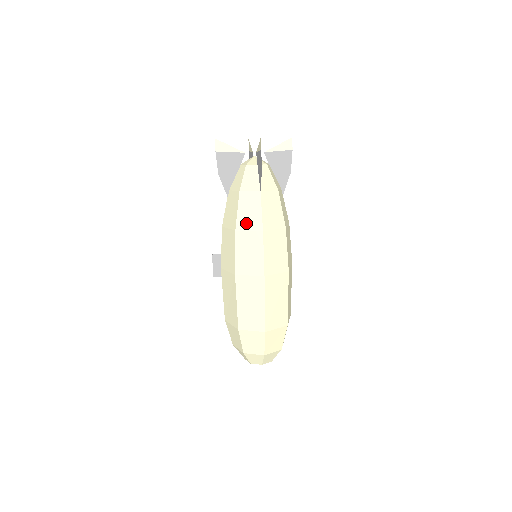
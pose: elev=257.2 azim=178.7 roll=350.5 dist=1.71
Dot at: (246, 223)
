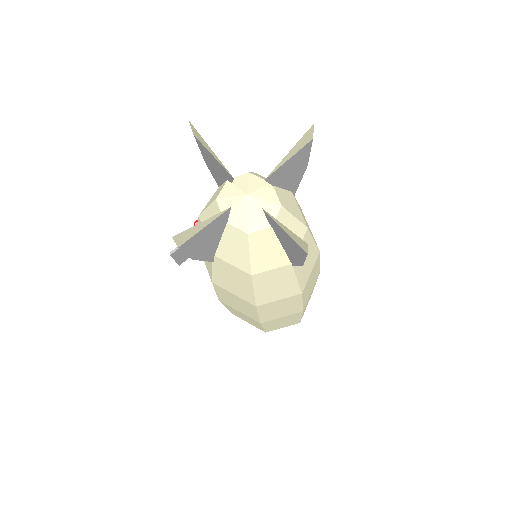
Dot at: (272, 296)
